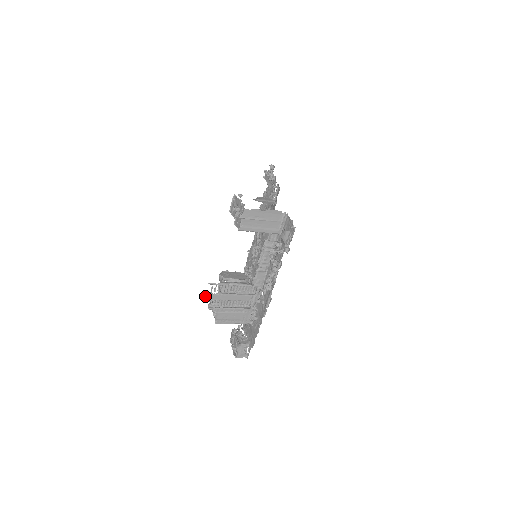
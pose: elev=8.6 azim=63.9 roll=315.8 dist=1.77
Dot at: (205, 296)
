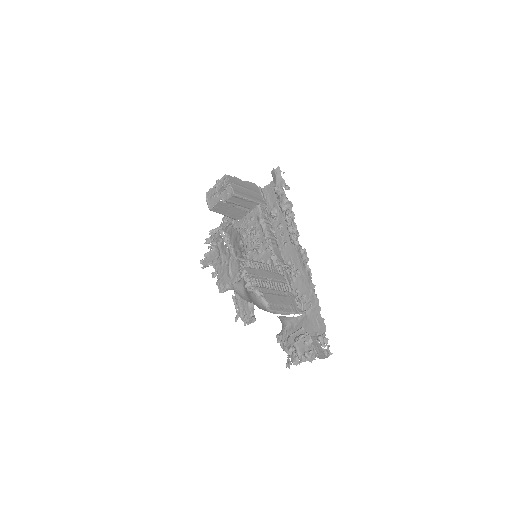
Dot at: (241, 268)
